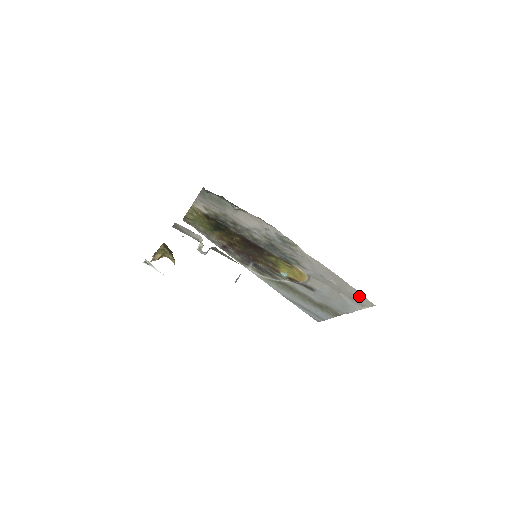
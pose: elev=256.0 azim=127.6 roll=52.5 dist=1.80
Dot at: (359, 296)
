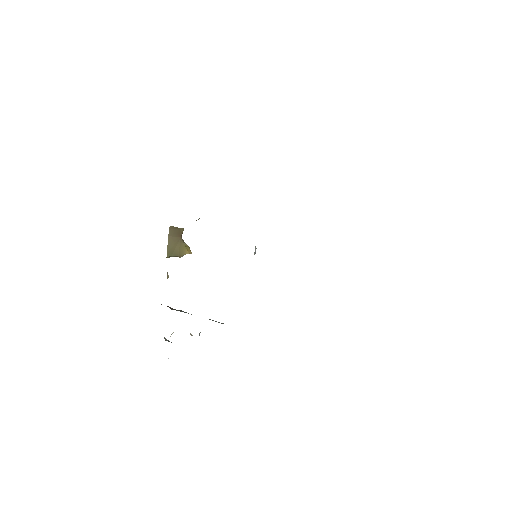
Dot at: occluded
